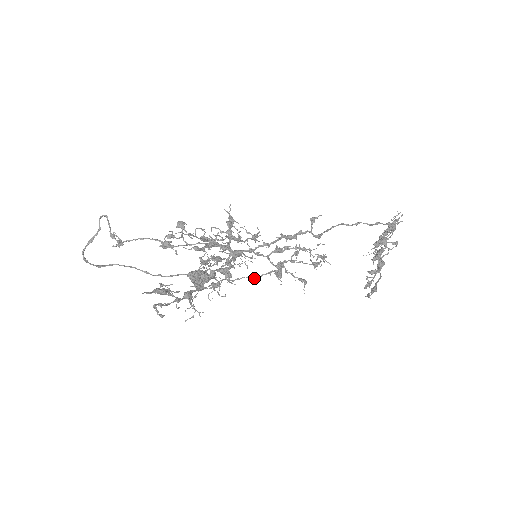
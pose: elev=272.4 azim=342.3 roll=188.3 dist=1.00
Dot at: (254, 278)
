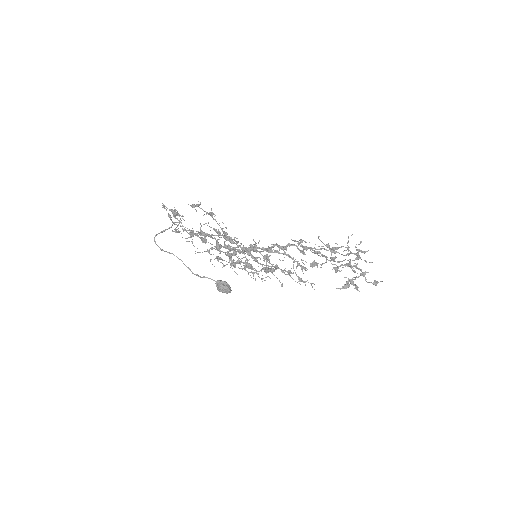
Dot at: (251, 272)
